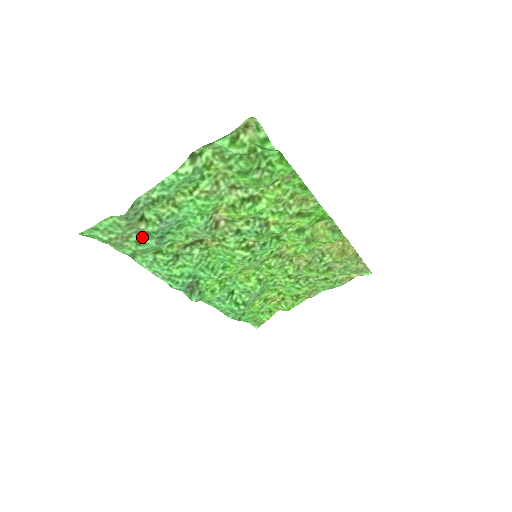
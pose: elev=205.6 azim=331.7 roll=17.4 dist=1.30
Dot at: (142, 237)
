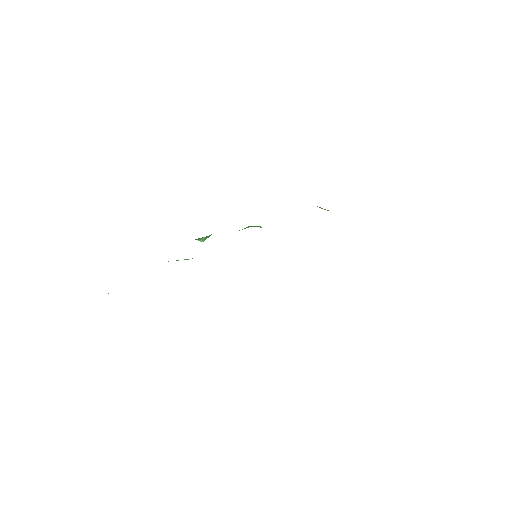
Dot at: occluded
